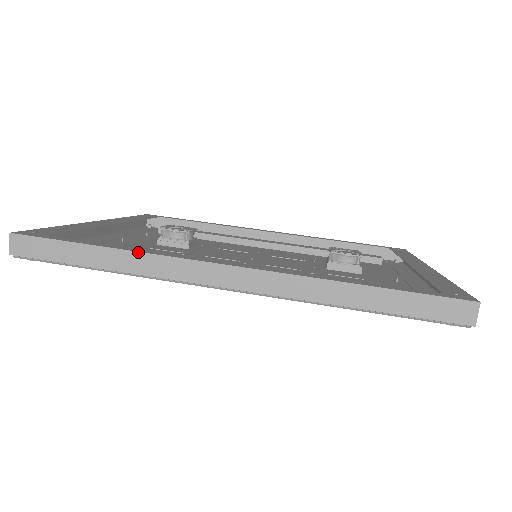
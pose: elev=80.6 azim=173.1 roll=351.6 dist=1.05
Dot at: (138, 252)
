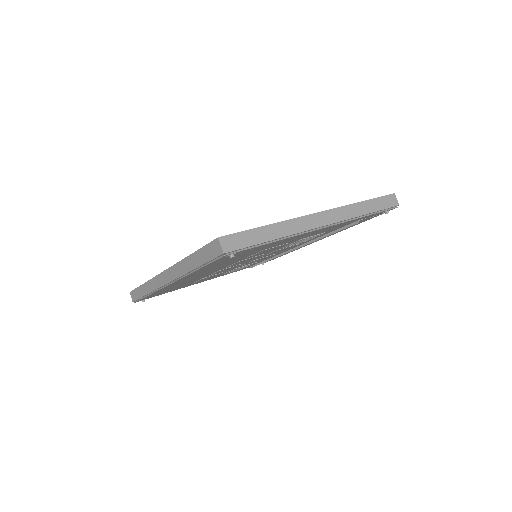
Dot at: (148, 281)
